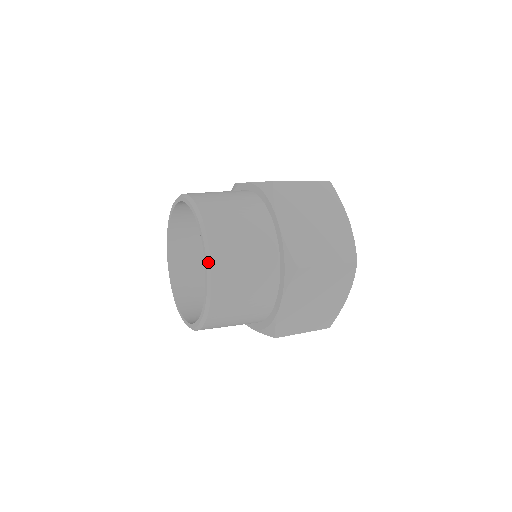
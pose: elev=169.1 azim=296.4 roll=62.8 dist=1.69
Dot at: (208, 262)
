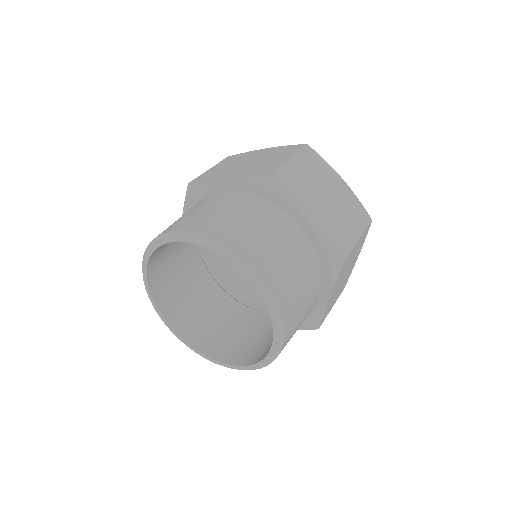
Dot at: (272, 303)
